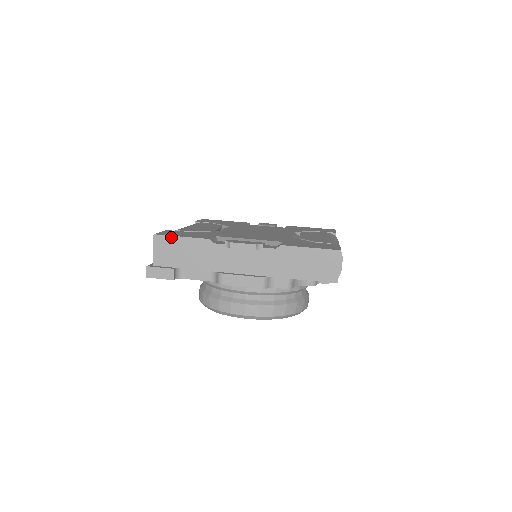
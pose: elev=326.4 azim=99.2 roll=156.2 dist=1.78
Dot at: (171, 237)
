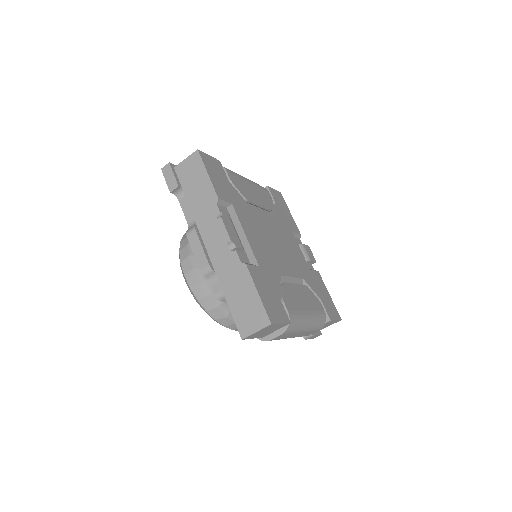
Dot at: (203, 165)
